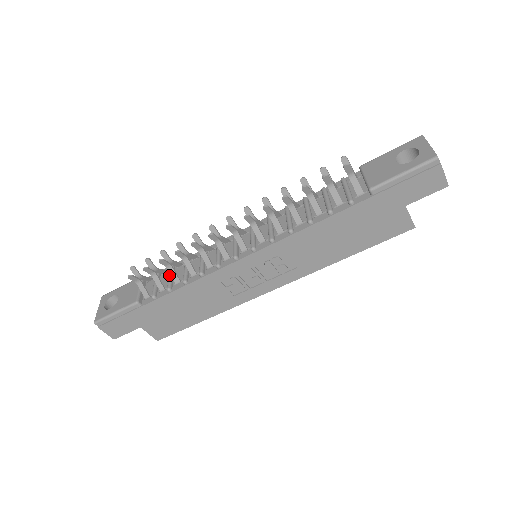
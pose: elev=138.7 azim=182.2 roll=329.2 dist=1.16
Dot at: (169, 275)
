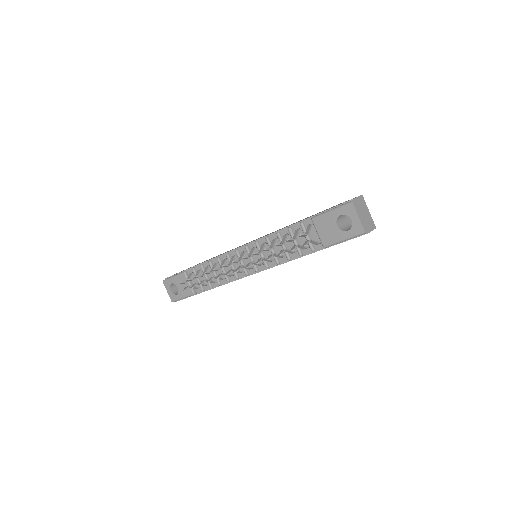
Dot at: (205, 277)
